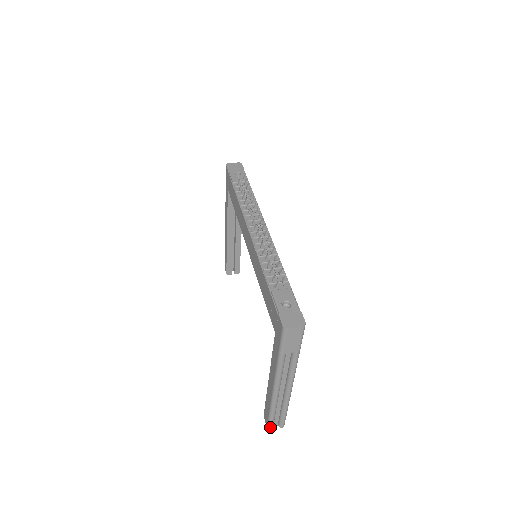
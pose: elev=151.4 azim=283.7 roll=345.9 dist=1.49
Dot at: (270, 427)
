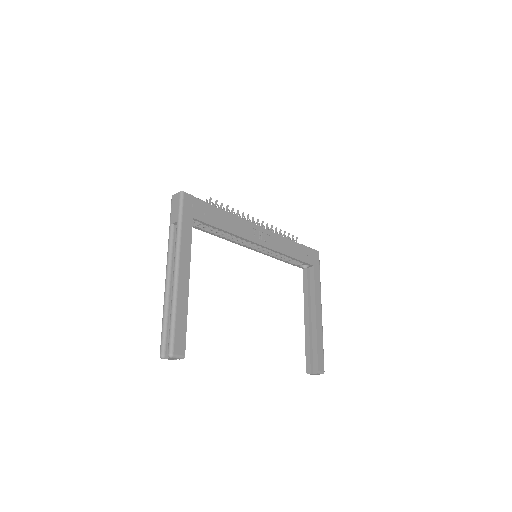
Dot at: (161, 349)
